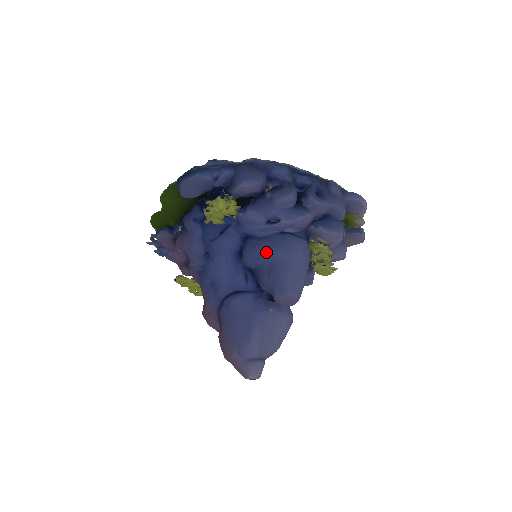
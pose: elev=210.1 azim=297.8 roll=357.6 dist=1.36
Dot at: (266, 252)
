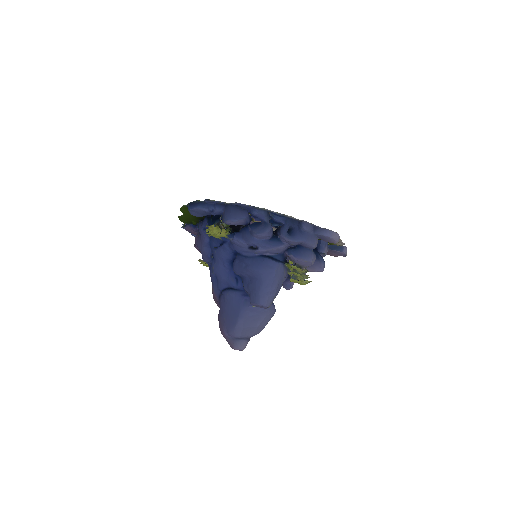
Dot at: (247, 269)
